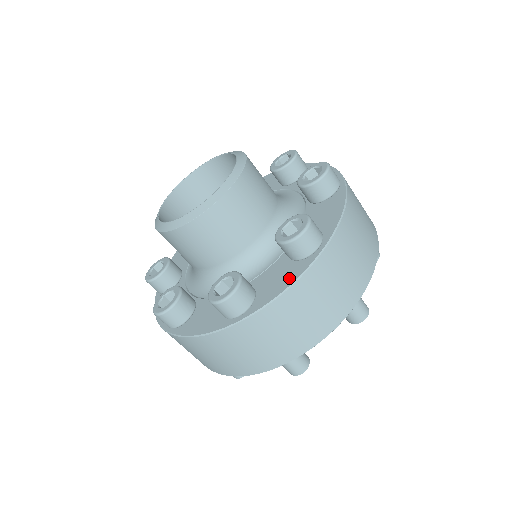
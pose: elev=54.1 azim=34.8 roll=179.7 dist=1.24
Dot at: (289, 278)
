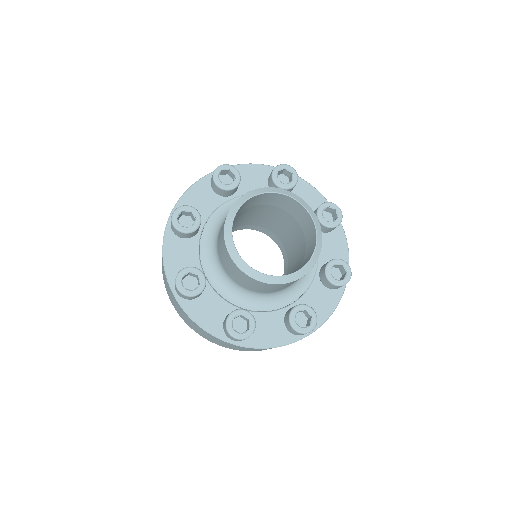
Dot at: (331, 304)
